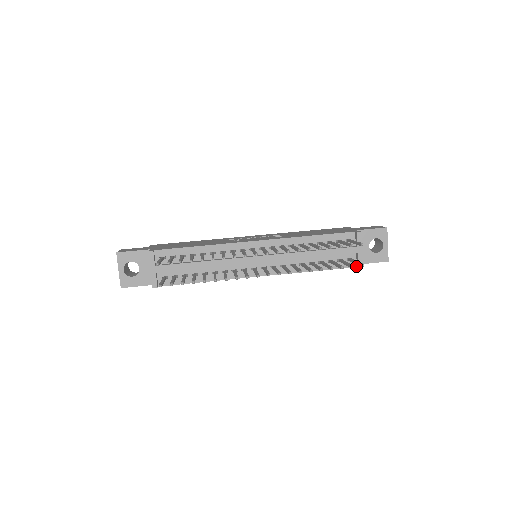
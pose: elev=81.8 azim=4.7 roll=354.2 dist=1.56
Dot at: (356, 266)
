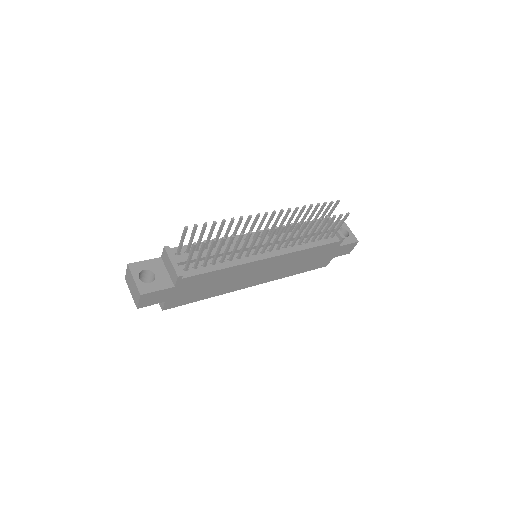
Dot at: (339, 241)
